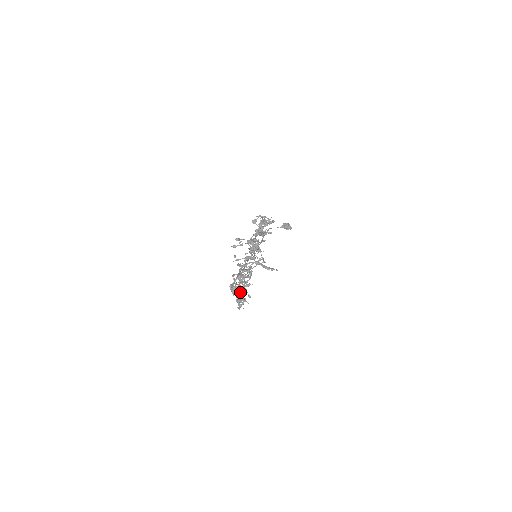
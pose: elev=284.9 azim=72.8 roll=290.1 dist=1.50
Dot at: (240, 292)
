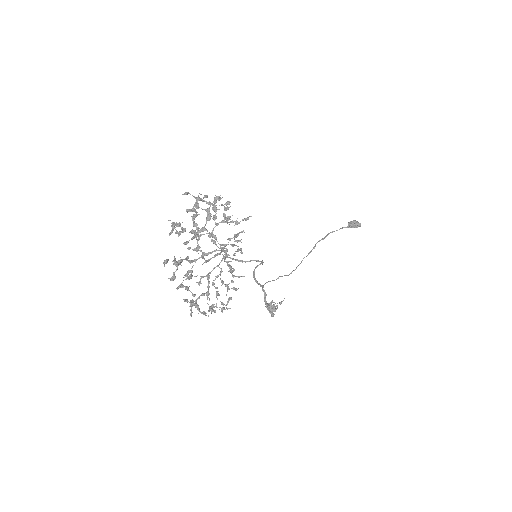
Dot at: (199, 296)
